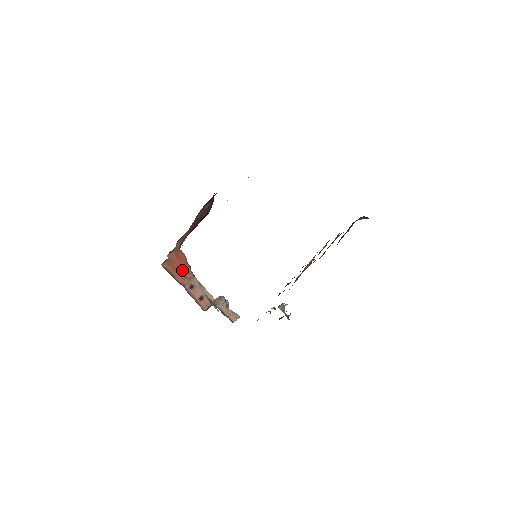
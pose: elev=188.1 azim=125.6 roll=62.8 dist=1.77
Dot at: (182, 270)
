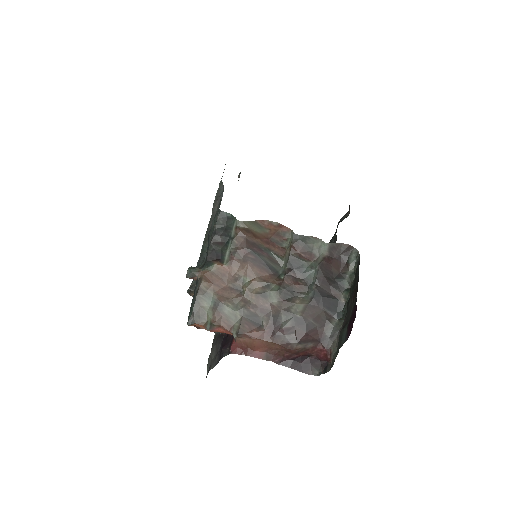
Dot at: occluded
